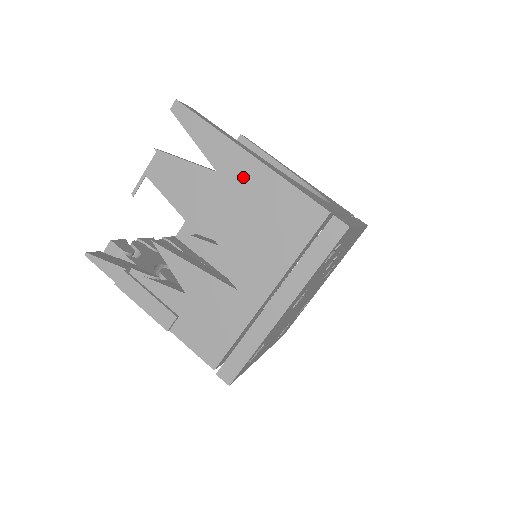
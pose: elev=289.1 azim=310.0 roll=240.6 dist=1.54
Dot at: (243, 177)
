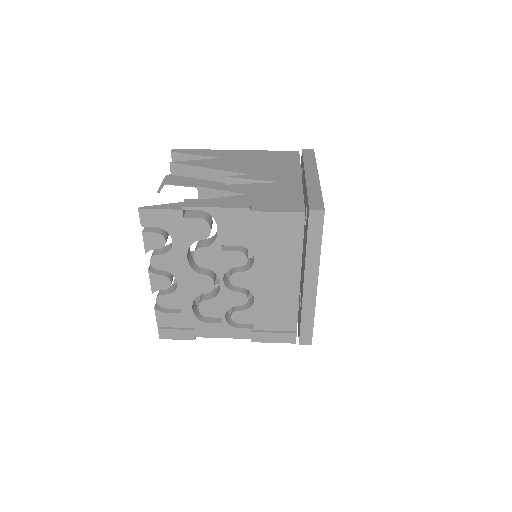
Dot at: (239, 155)
